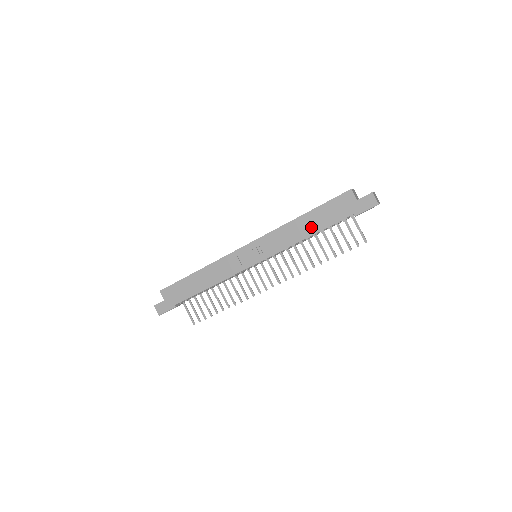
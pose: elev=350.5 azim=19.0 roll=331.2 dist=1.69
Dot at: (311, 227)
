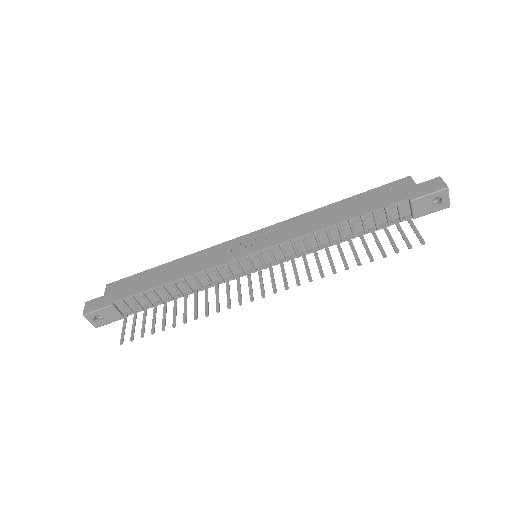
Dot at: (345, 212)
